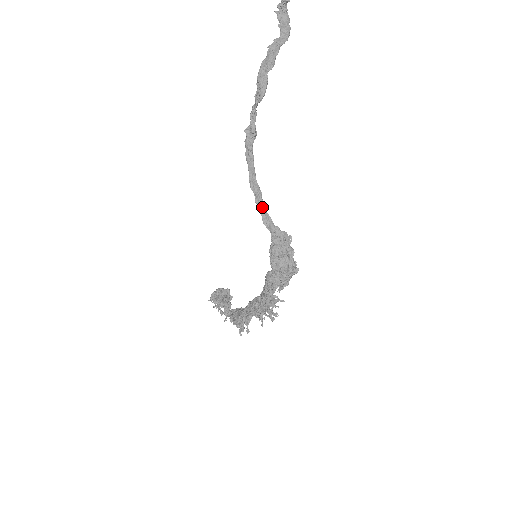
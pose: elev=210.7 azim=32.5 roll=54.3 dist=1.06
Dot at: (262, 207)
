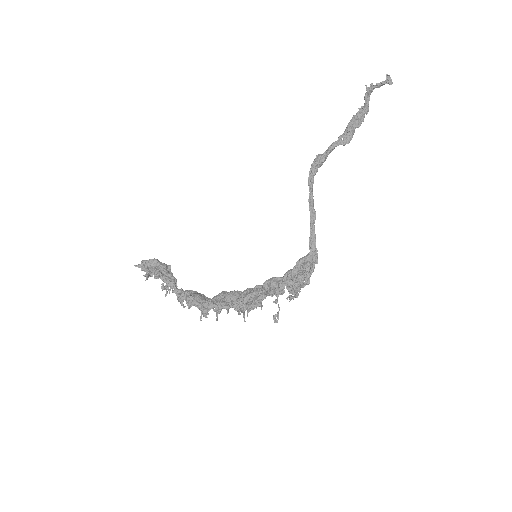
Dot at: (313, 227)
